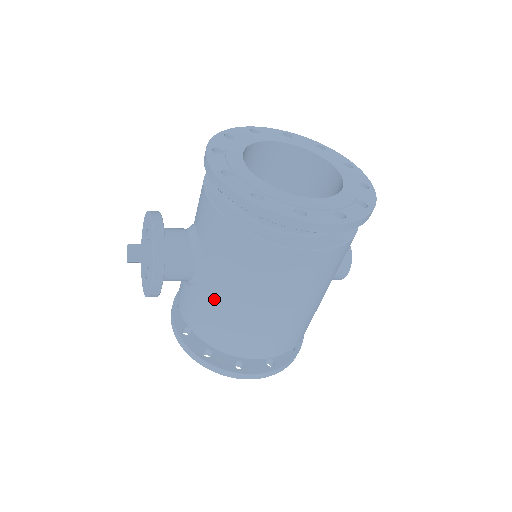
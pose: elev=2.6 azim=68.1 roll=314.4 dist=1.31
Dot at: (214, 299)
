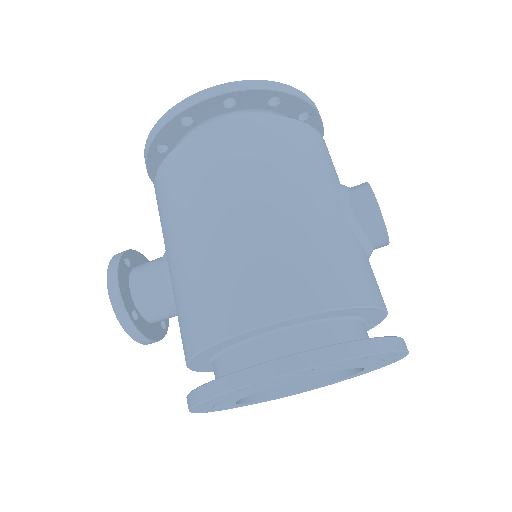
Dot at: (174, 275)
